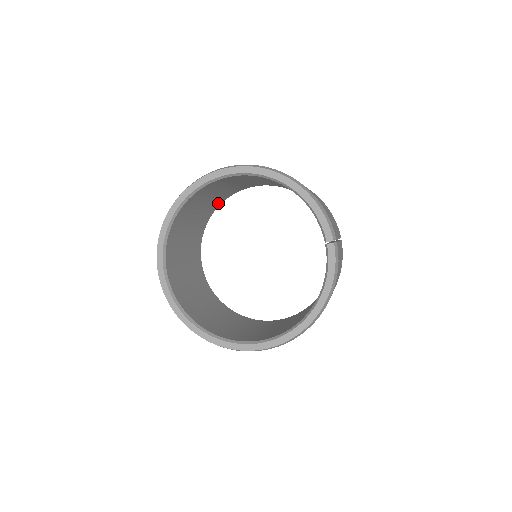
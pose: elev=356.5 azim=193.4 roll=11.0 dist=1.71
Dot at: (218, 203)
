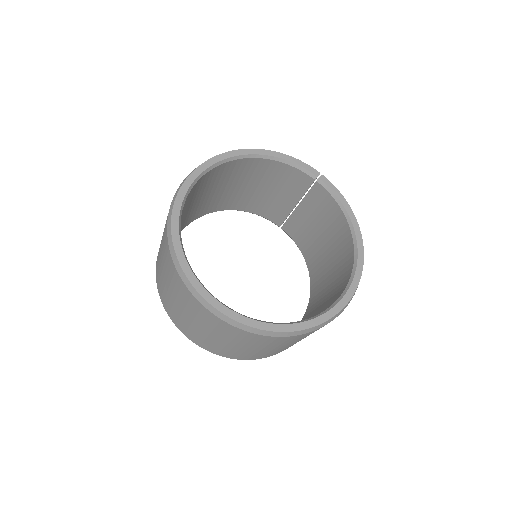
Dot at: occluded
